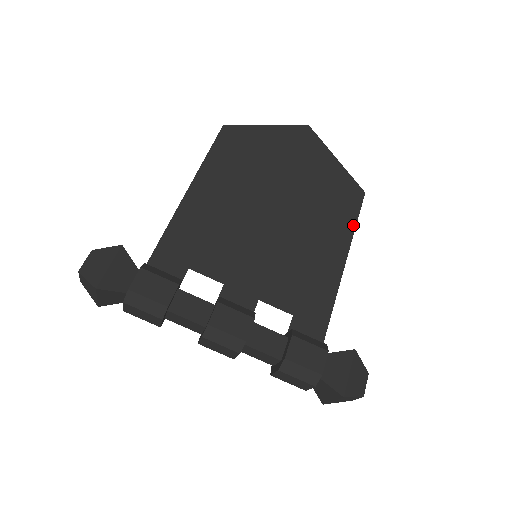
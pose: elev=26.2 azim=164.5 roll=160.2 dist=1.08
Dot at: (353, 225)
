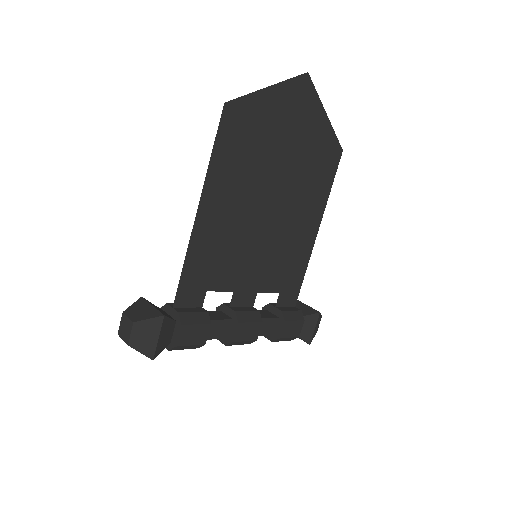
Dot at: (328, 192)
